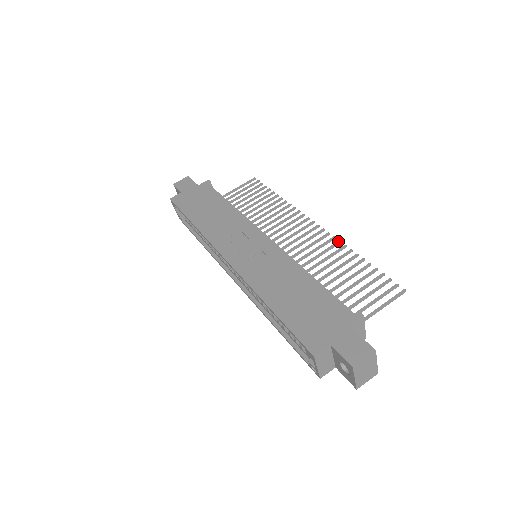
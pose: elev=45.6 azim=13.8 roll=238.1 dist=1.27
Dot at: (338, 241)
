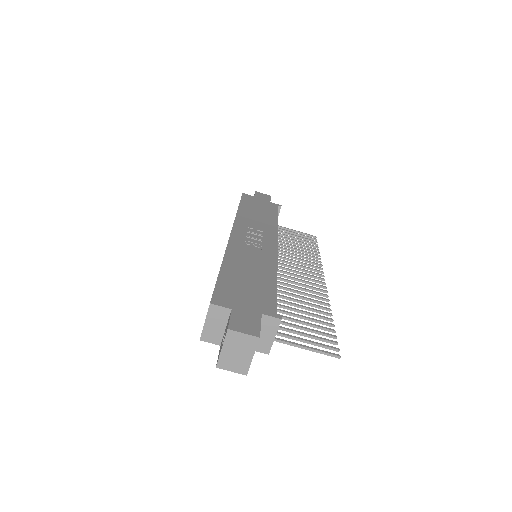
Dot at: occluded
